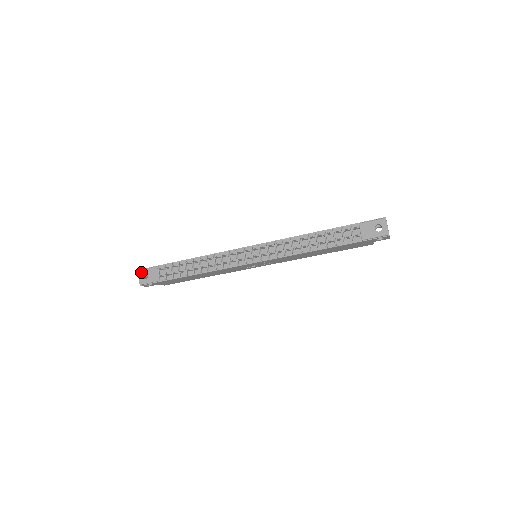
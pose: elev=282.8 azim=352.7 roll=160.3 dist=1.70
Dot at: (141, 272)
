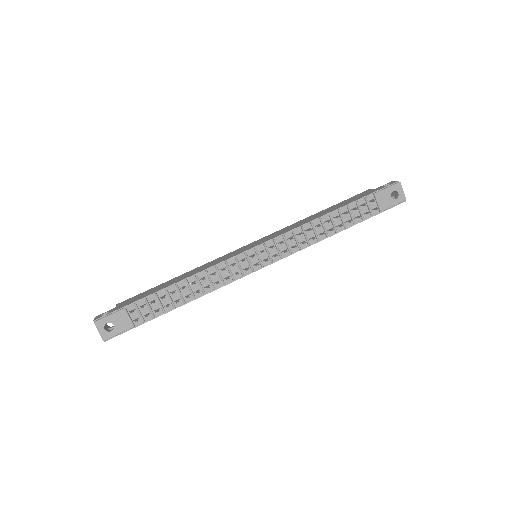
Dot at: (99, 324)
